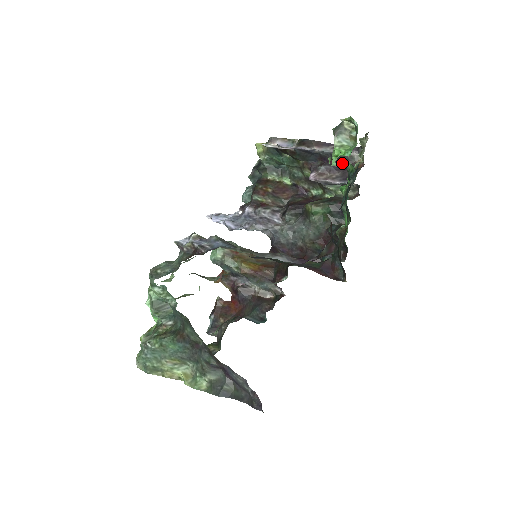
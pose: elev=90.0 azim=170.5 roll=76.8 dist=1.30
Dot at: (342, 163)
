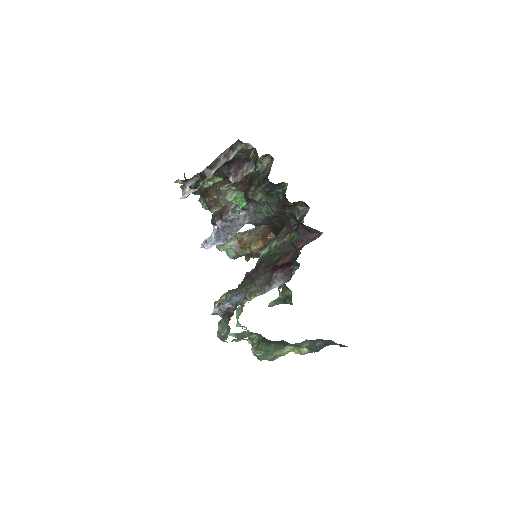
Dot at: occluded
